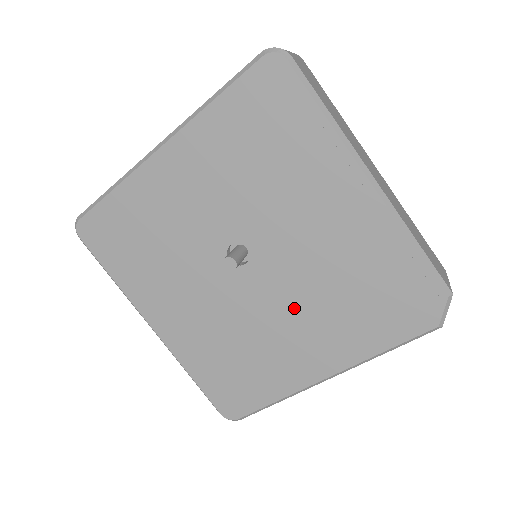
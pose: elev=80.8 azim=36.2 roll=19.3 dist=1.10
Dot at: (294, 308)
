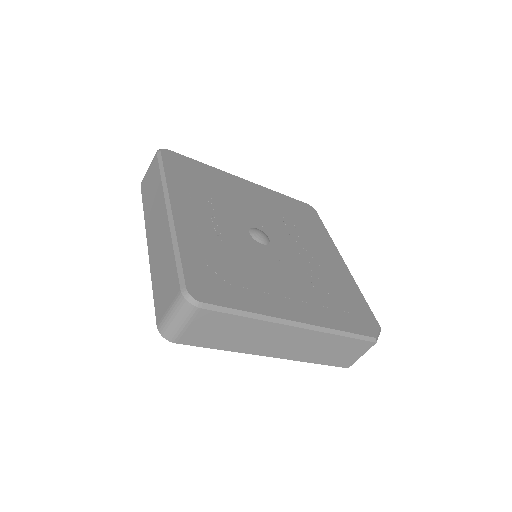
Dot at: occluded
